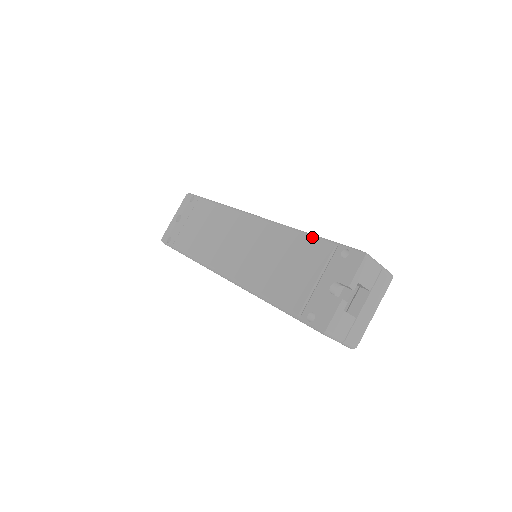
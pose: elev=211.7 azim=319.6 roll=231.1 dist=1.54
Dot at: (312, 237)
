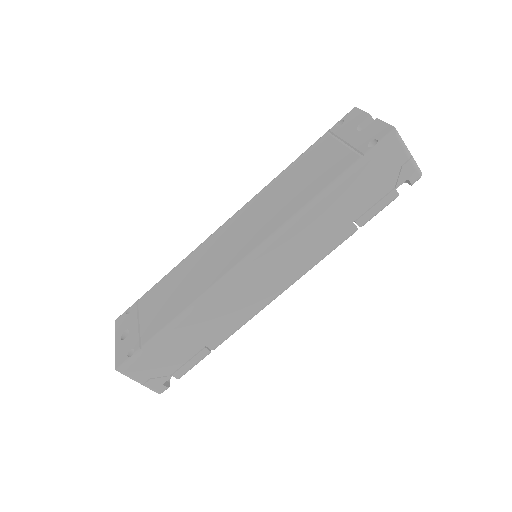
Dot at: (301, 154)
